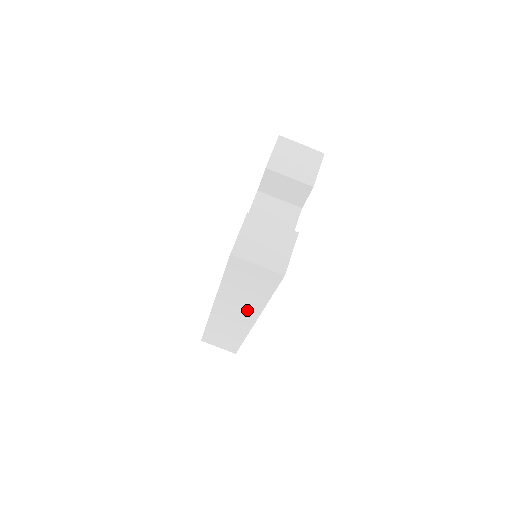
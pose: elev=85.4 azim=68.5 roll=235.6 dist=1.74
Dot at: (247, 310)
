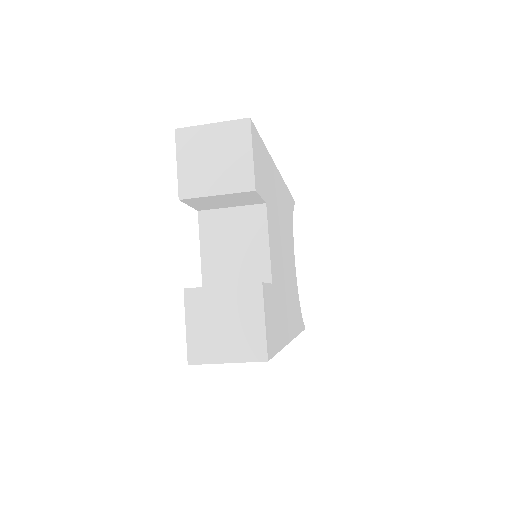
Dot at: occluded
